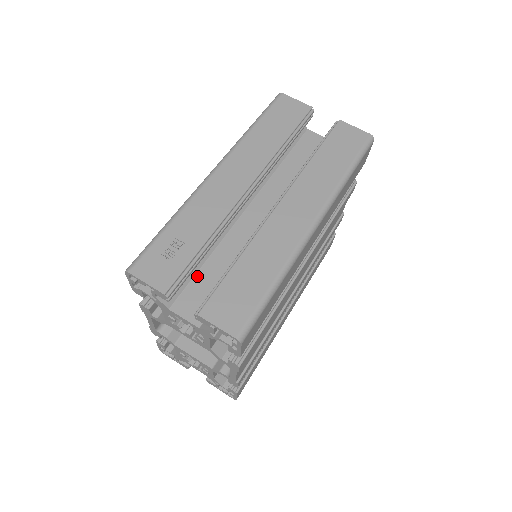
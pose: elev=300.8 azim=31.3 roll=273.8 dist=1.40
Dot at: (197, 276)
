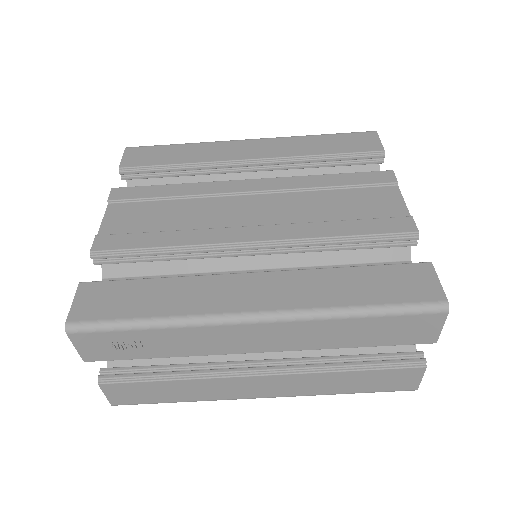
Dot at: occluded
